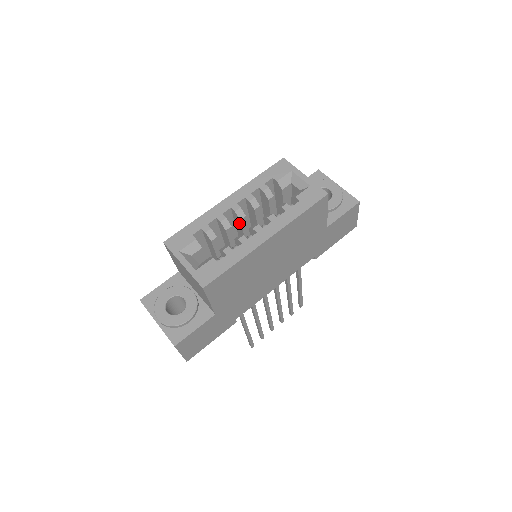
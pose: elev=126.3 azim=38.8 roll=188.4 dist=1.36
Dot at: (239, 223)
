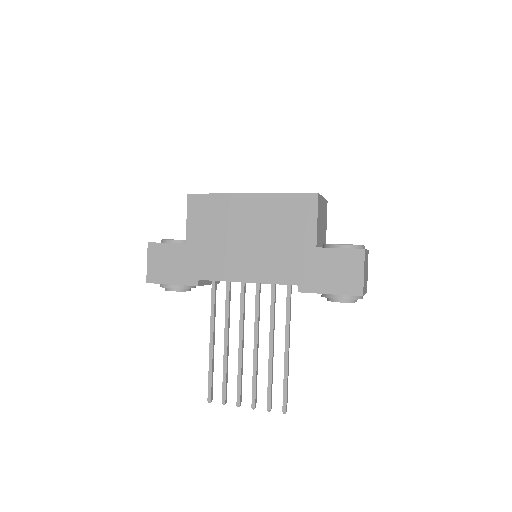
Dot at: occluded
